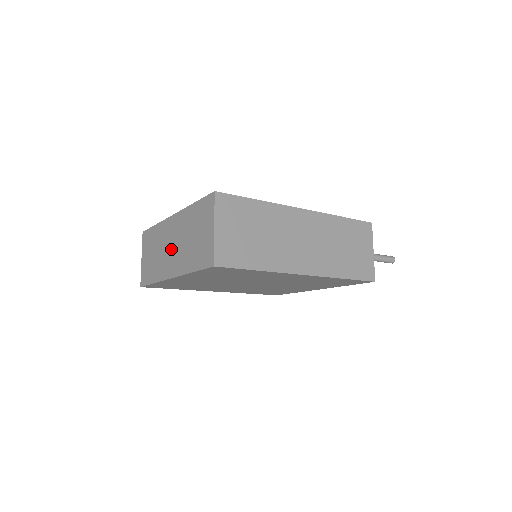
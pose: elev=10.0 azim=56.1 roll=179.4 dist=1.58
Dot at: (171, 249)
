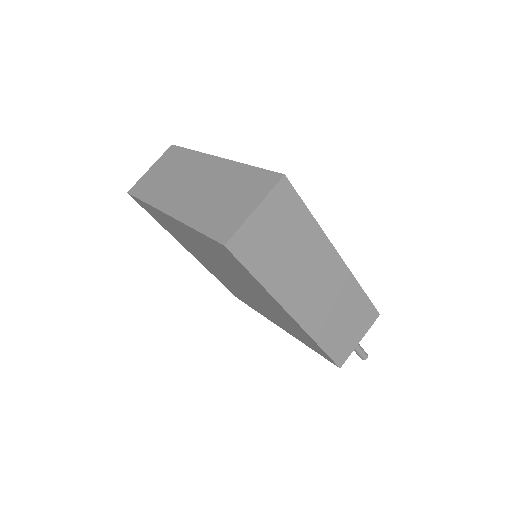
Dot at: (190, 187)
